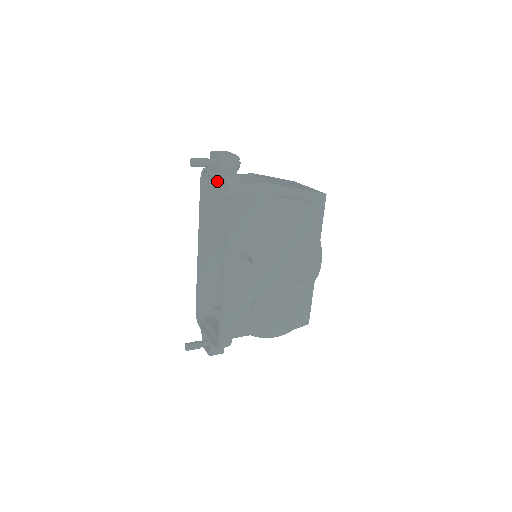
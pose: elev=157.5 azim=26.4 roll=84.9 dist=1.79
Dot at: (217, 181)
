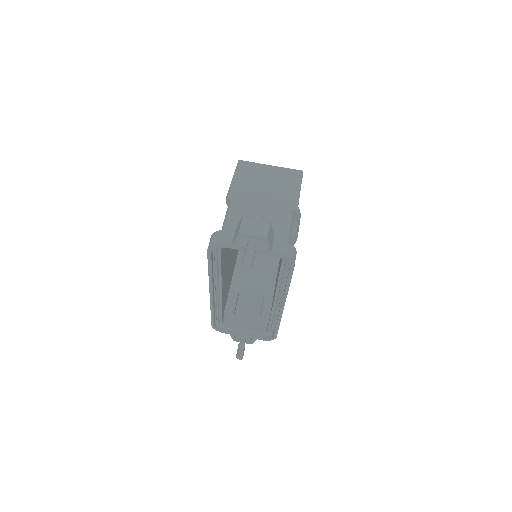
Dot at: occluded
